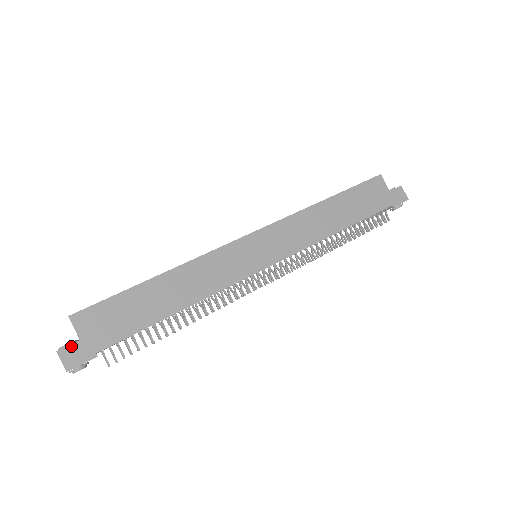
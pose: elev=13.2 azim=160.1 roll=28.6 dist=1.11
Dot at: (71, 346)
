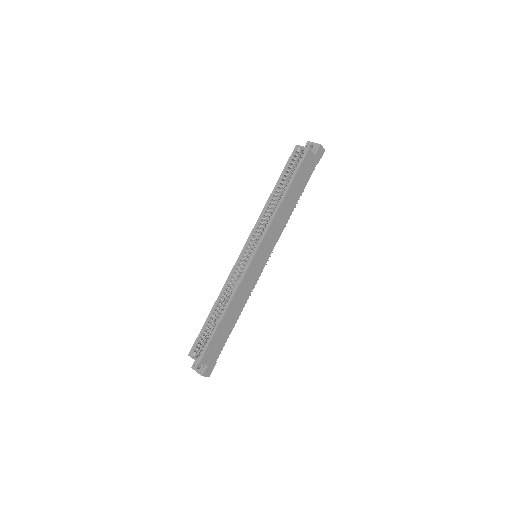
Dot at: (206, 370)
